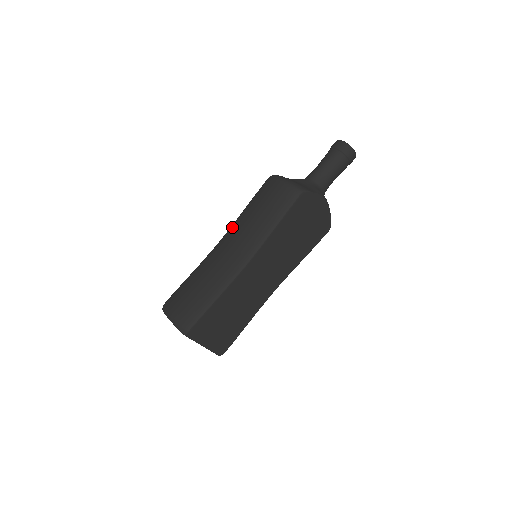
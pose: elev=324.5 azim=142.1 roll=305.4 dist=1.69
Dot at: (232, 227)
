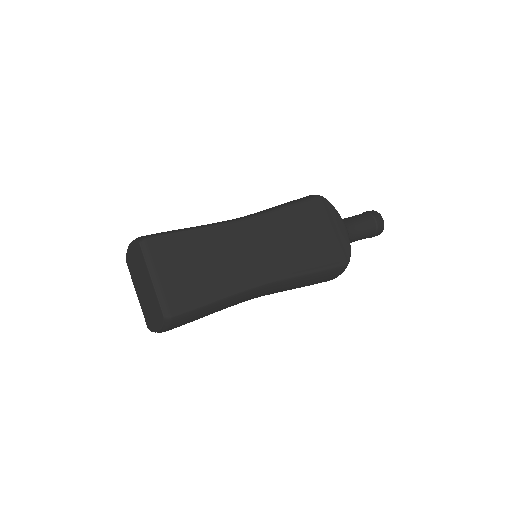
Dot at: occluded
